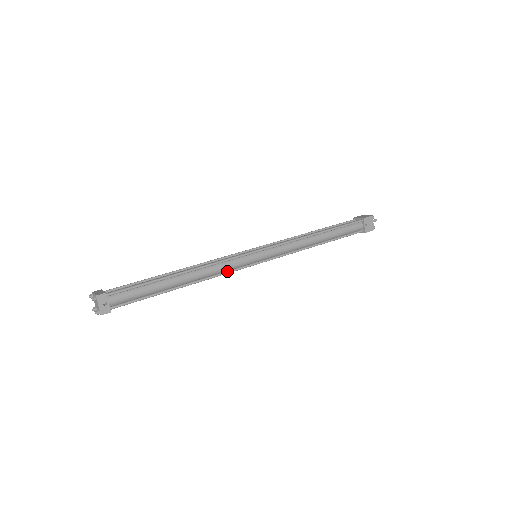
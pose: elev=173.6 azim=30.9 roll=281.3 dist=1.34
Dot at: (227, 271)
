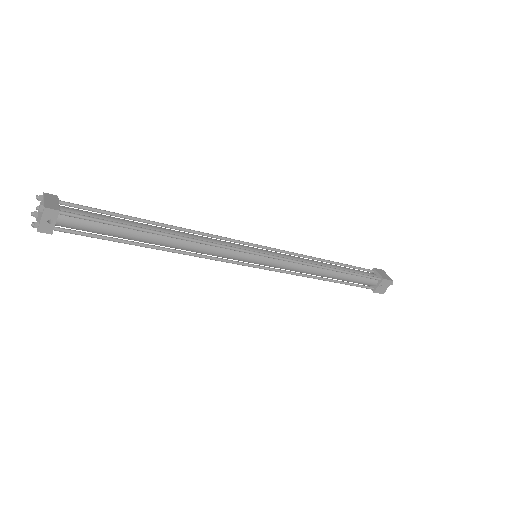
Dot at: (215, 257)
